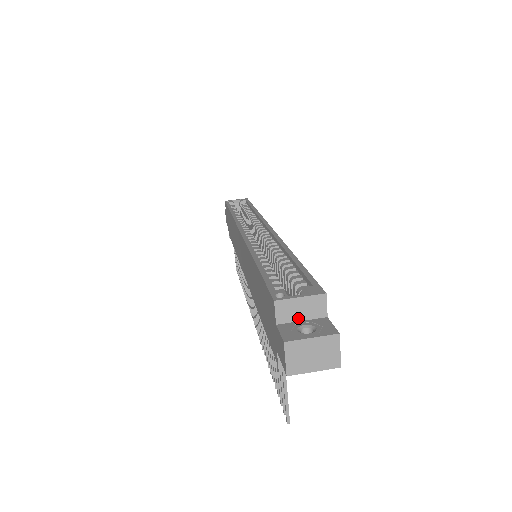
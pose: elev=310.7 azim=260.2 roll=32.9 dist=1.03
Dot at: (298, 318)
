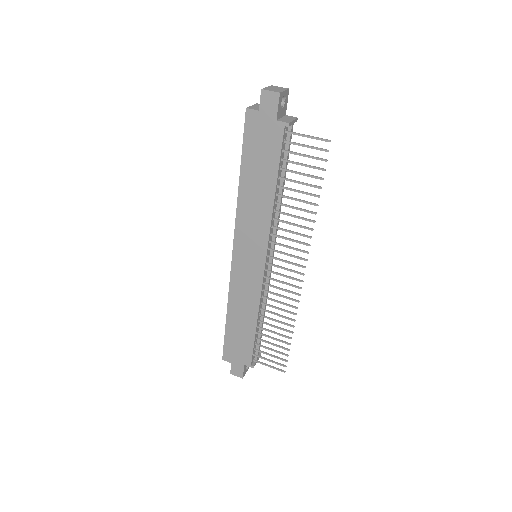
Dot at: occluded
